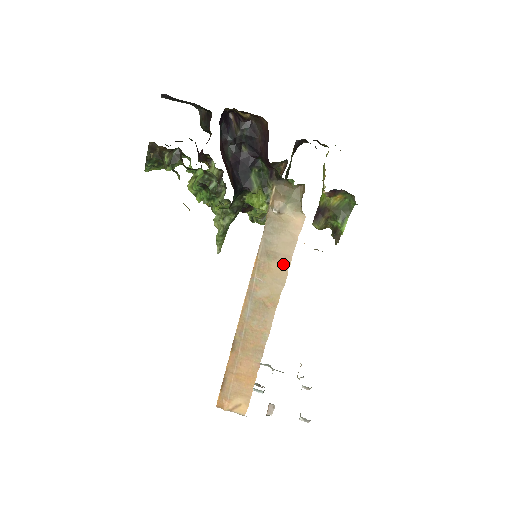
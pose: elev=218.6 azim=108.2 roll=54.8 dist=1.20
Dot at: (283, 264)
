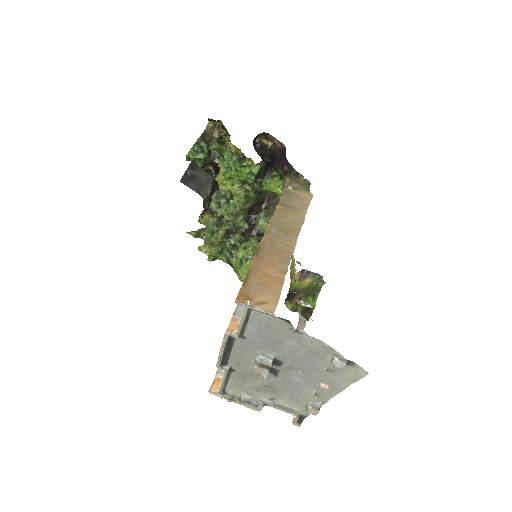
Dot at: (300, 212)
